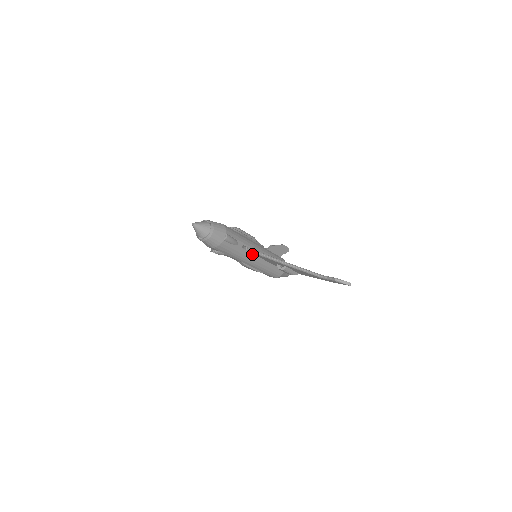
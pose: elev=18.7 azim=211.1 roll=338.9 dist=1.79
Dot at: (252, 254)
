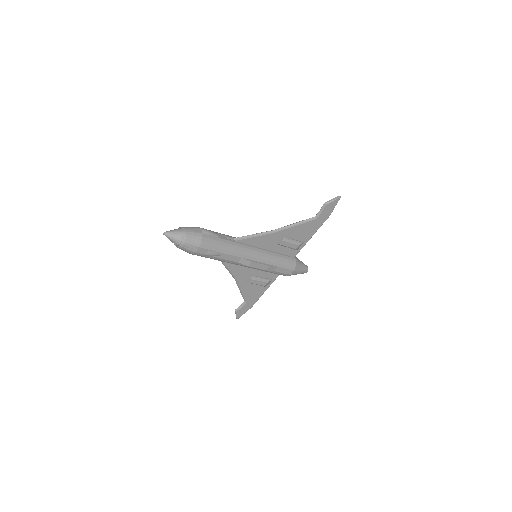
Dot at: (244, 244)
